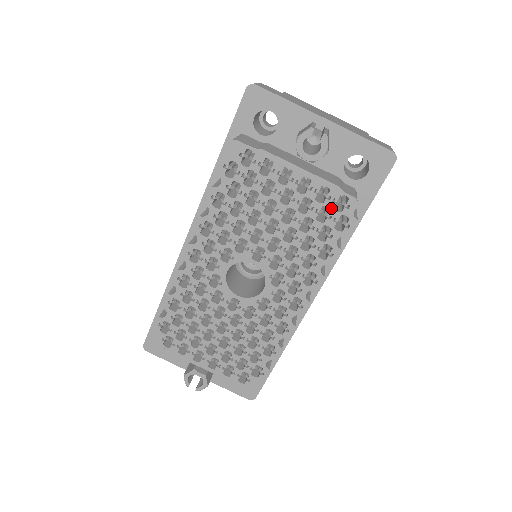
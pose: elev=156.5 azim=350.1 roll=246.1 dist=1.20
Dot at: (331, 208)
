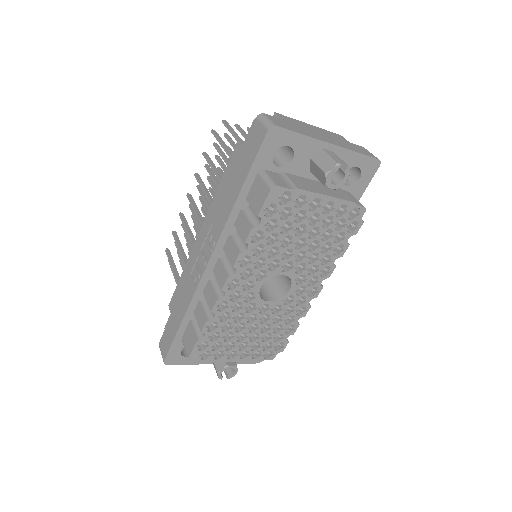
Dot at: (347, 219)
